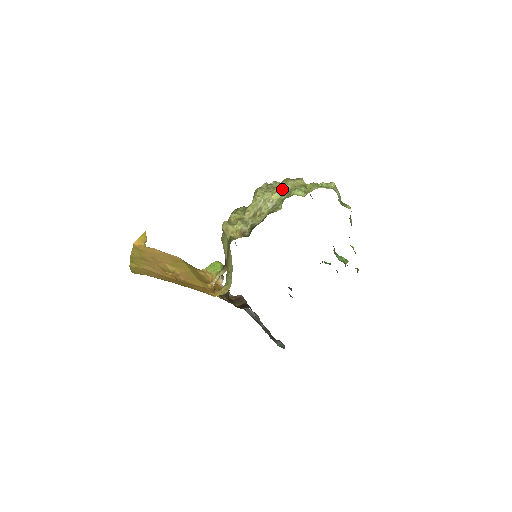
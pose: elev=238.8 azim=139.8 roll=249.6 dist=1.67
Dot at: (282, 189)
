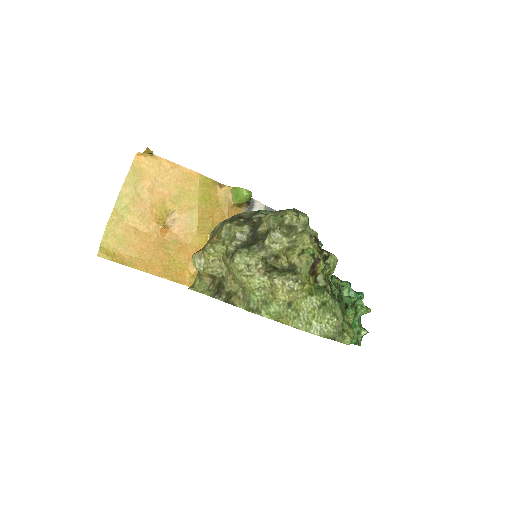
Dot at: (265, 279)
